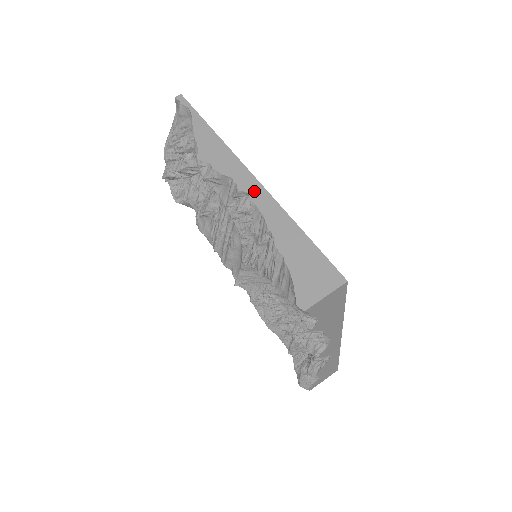
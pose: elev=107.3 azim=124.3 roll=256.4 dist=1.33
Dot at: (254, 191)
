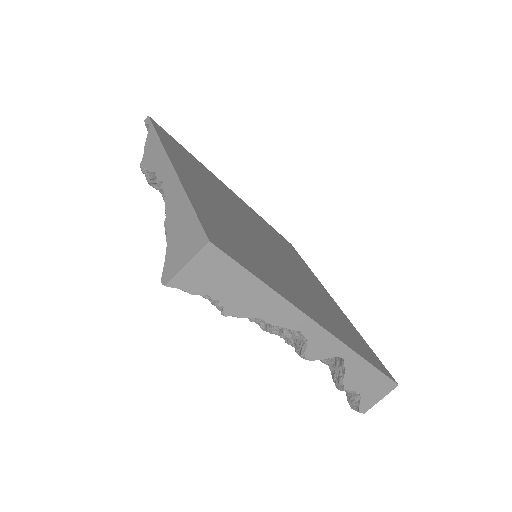
Dot at: (166, 177)
